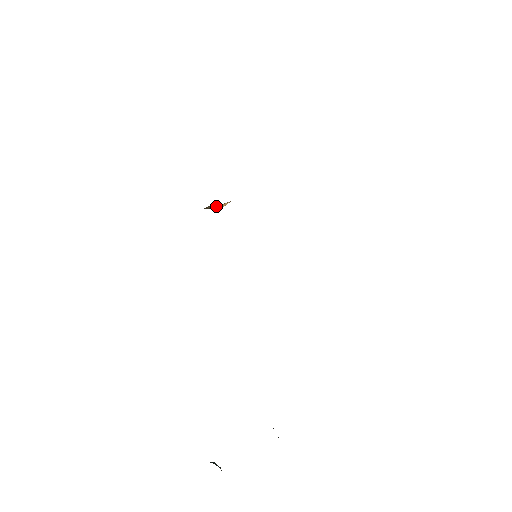
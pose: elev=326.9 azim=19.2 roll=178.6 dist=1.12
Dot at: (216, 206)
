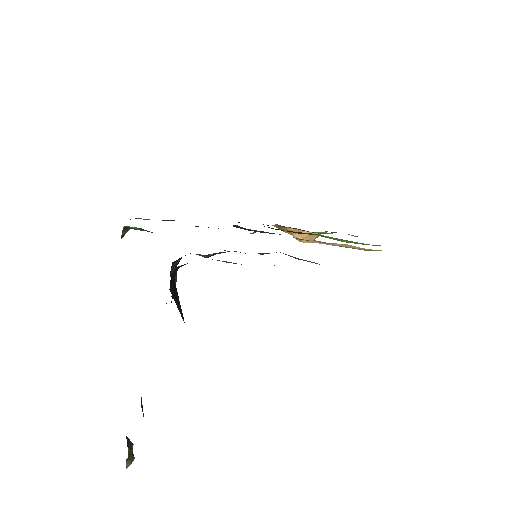
Dot at: (285, 228)
